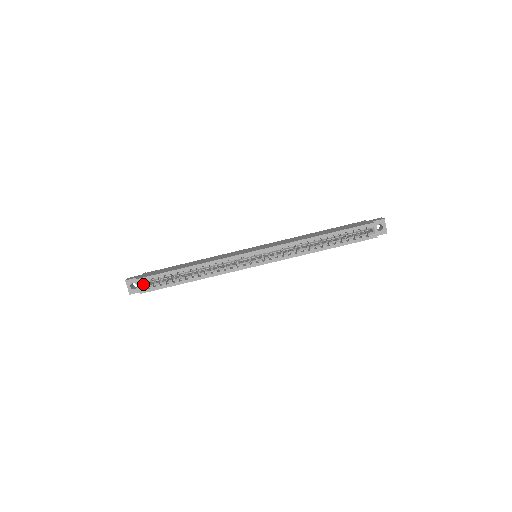
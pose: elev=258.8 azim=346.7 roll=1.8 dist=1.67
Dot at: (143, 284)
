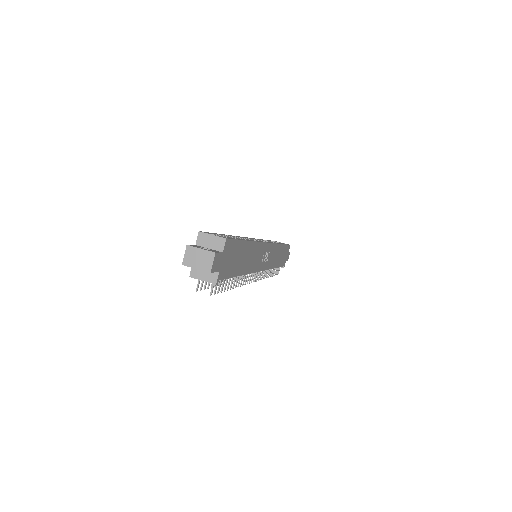
Dot at: occluded
